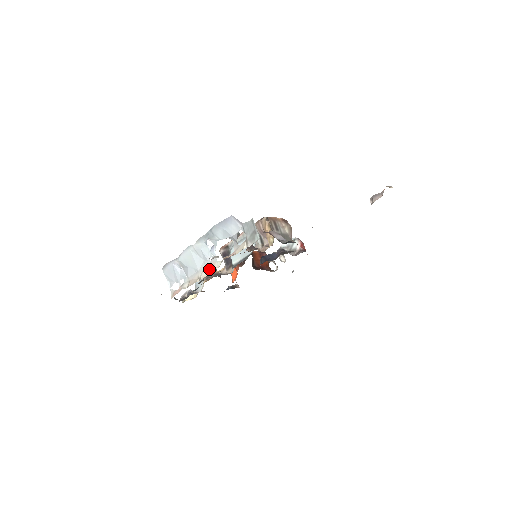
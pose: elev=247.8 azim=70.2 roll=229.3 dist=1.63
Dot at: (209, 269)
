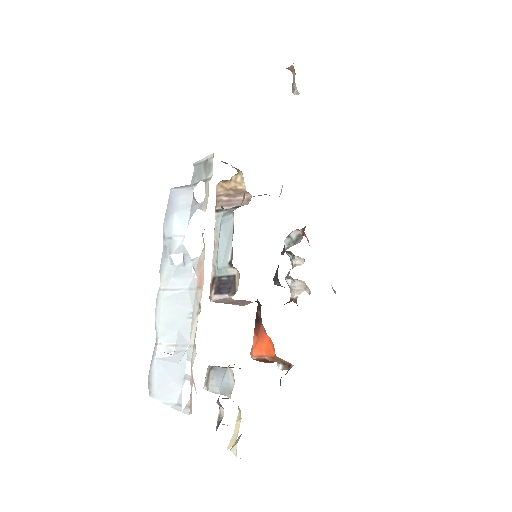
Dot at: (199, 278)
